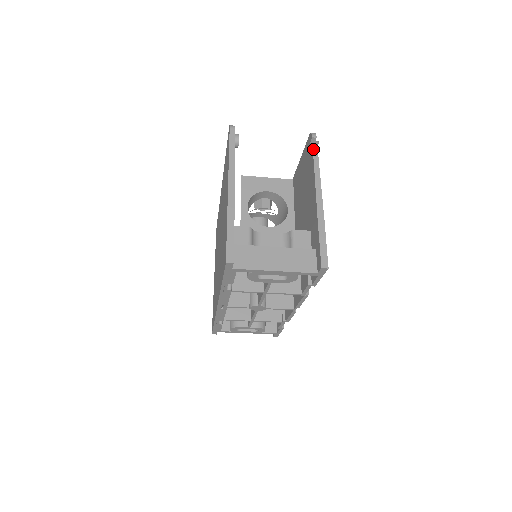
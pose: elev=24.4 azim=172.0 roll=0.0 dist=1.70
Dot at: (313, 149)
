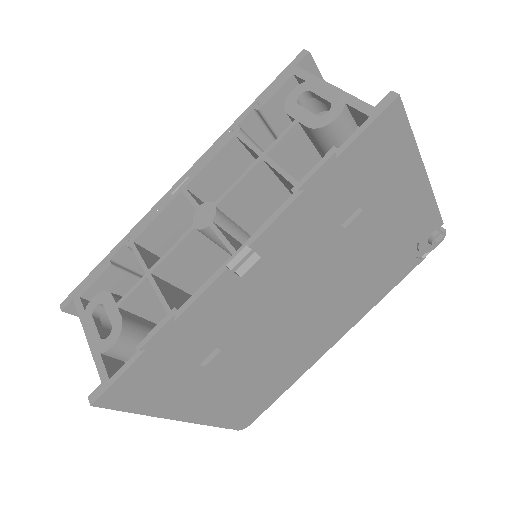
Dot at: occluded
